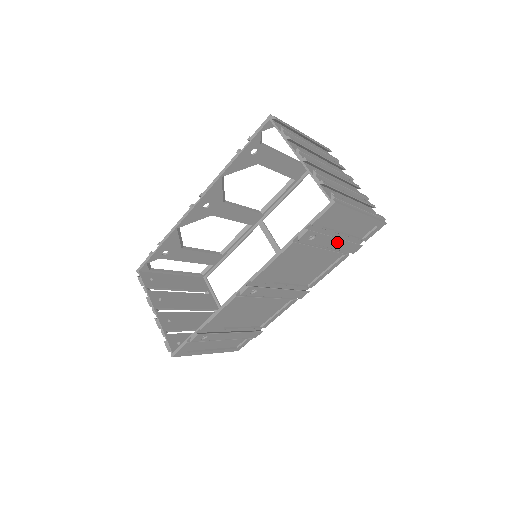
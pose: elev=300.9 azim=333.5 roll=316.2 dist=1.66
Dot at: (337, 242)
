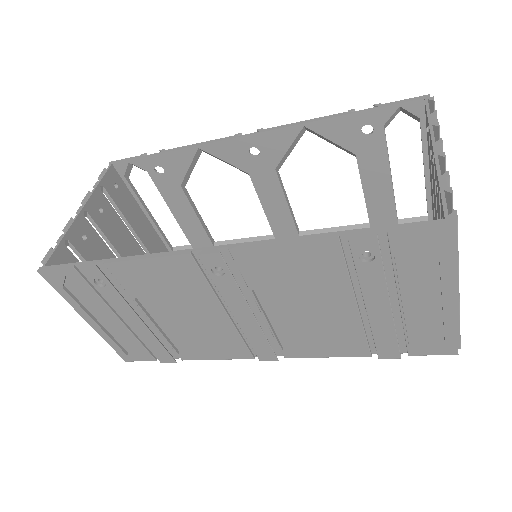
Dot at: (383, 310)
